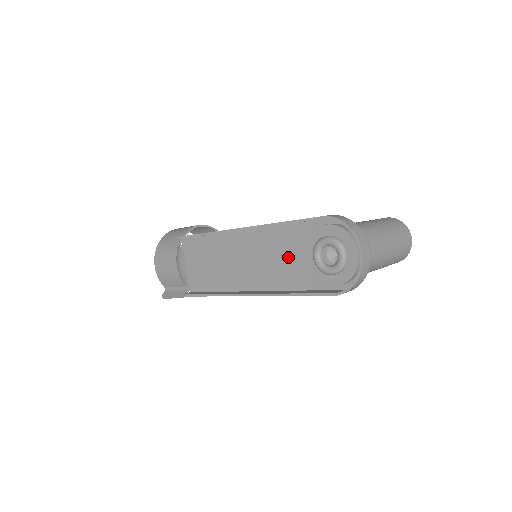
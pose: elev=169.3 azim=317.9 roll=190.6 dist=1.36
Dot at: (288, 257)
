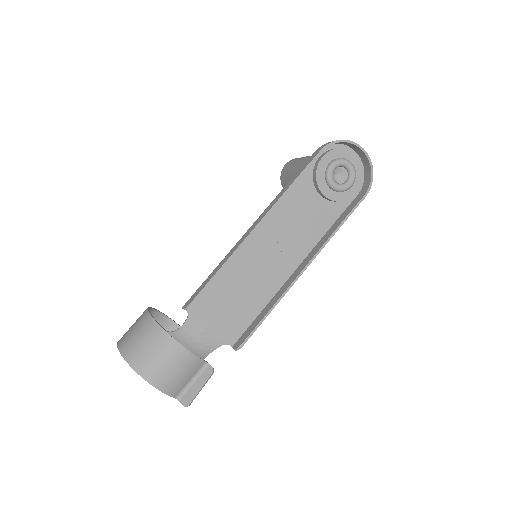
Dot at: (304, 213)
